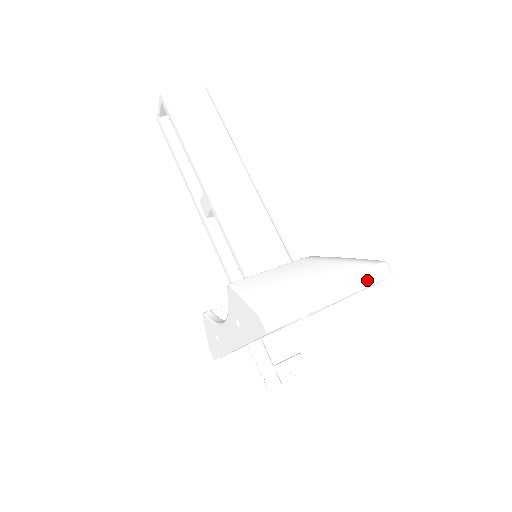
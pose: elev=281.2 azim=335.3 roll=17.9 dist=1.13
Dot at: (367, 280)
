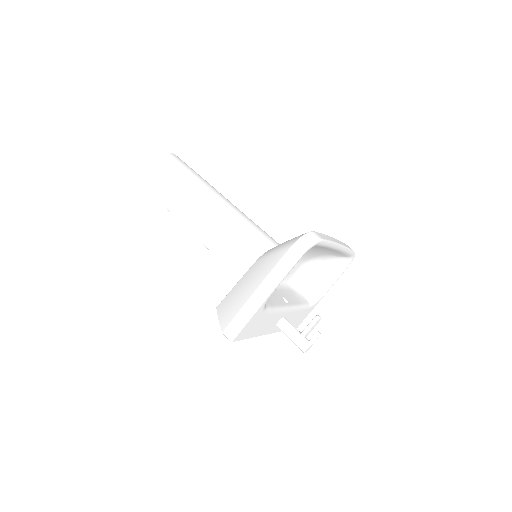
Dot at: (287, 265)
